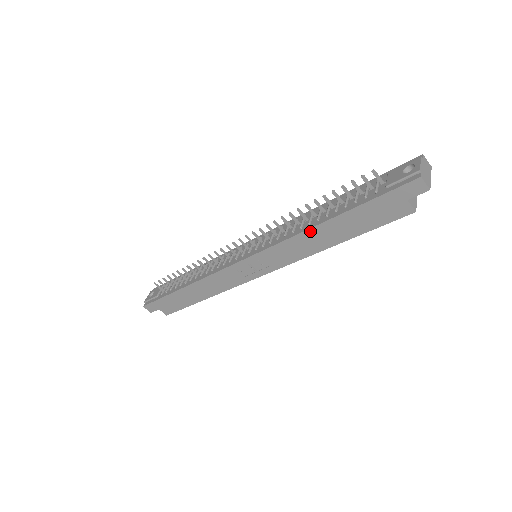
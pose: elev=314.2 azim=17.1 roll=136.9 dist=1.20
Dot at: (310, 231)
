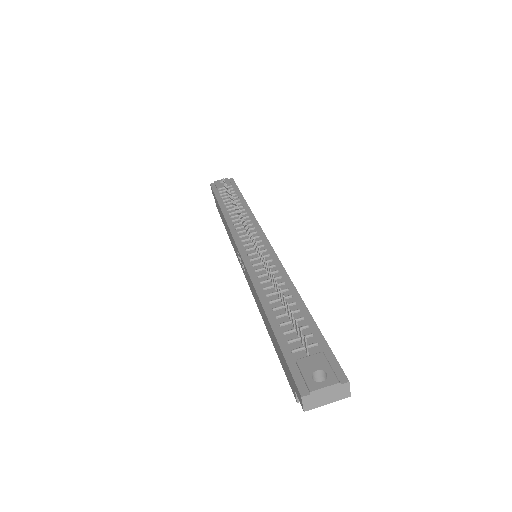
Dot at: (260, 301)
